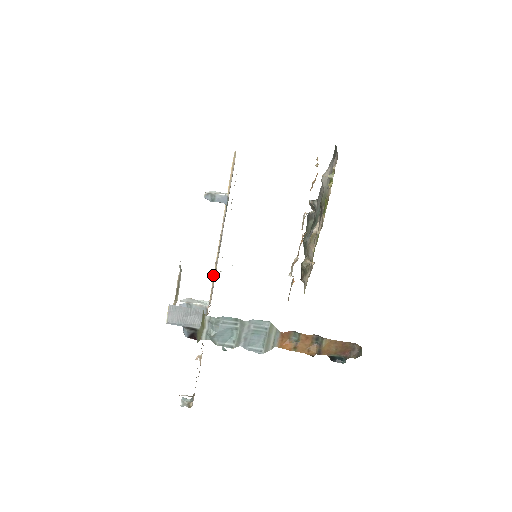
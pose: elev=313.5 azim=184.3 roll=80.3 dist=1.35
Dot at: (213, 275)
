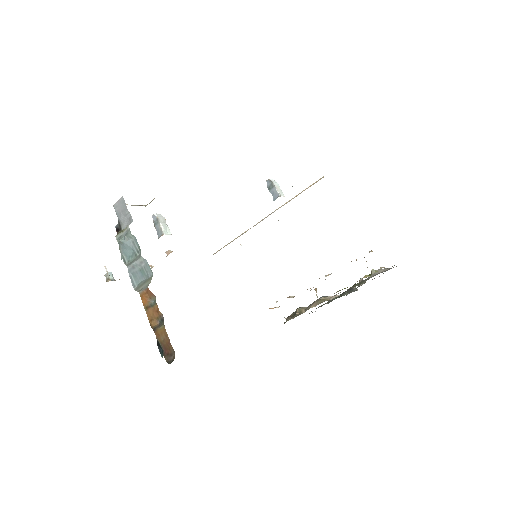
Dot at: (233, 240)
